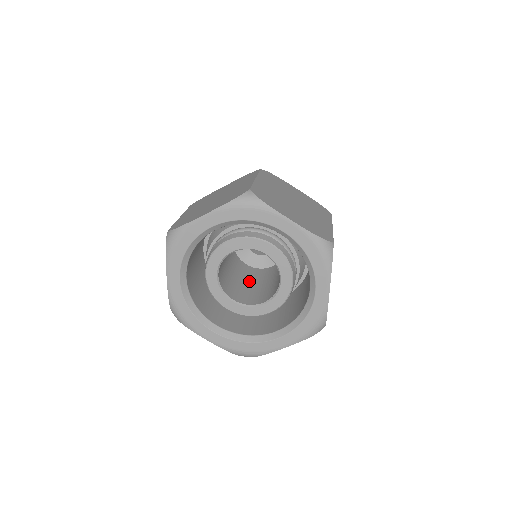
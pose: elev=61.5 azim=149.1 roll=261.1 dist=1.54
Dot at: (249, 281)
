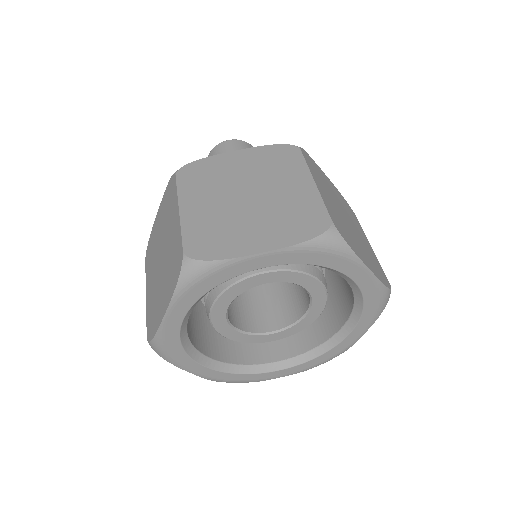
Dot at: occluded
